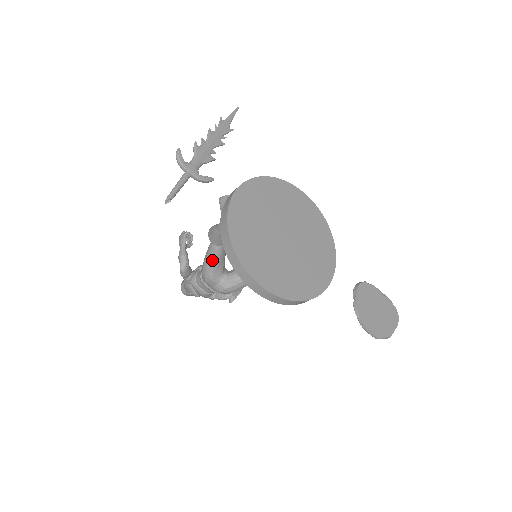
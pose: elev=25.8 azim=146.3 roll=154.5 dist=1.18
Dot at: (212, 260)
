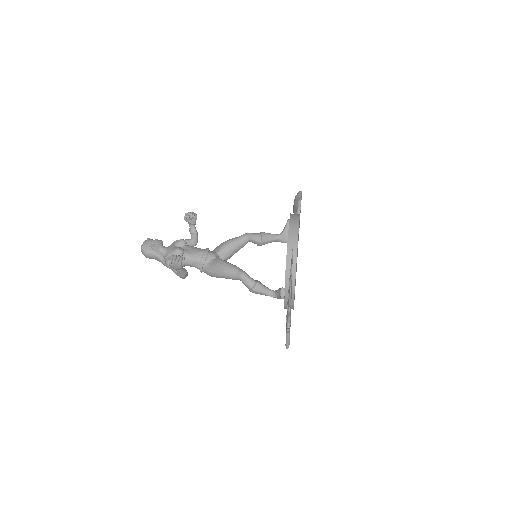
Dot at: occluded
